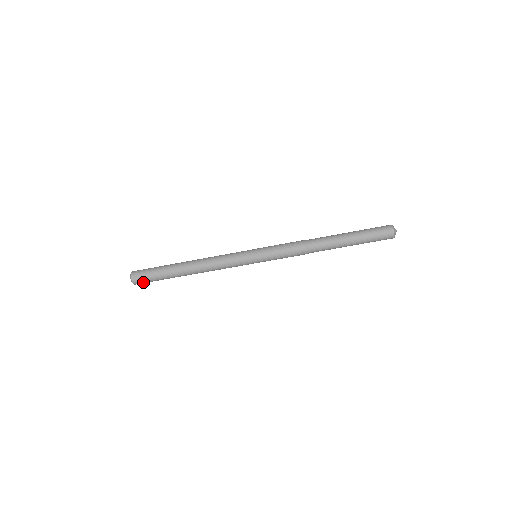
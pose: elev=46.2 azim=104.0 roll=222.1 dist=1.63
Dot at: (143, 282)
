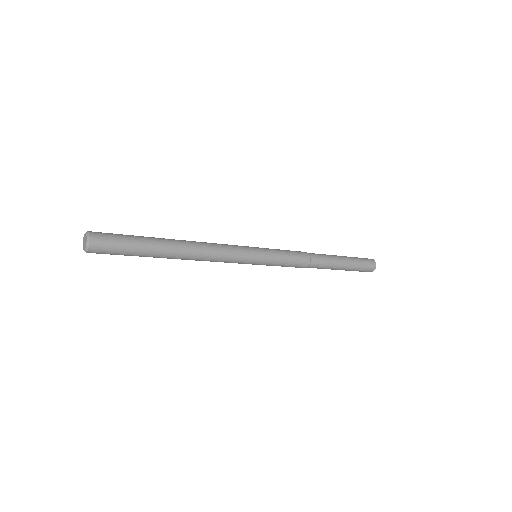
Dot at: (105, 250)
